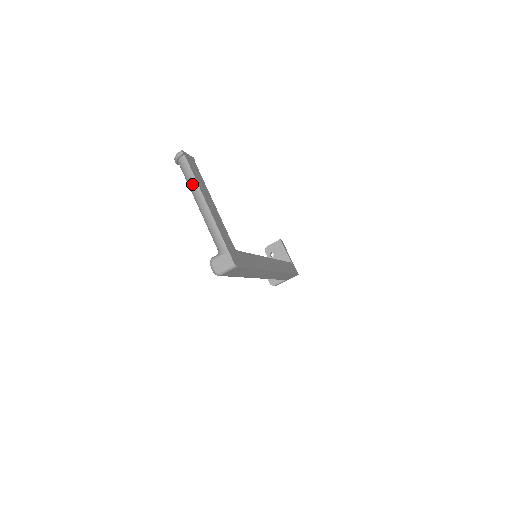
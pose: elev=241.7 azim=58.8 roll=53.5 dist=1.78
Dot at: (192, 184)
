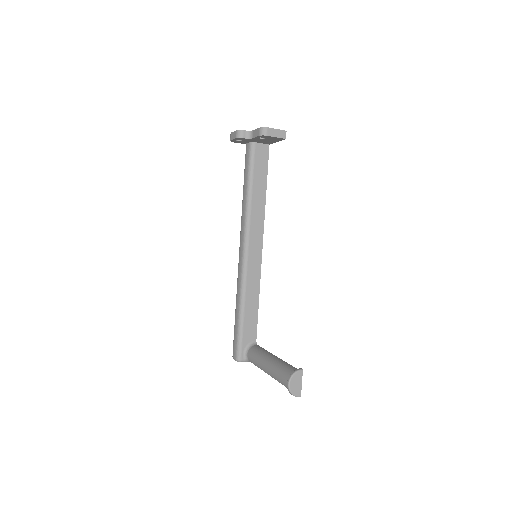
Dot at: occluded
